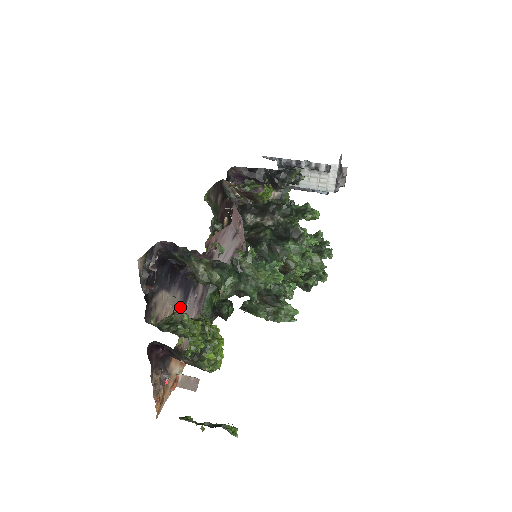
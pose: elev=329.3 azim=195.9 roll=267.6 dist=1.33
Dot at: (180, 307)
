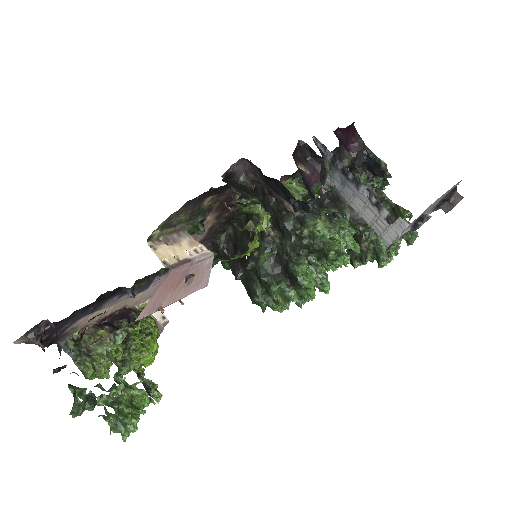
Dot at: occluded
